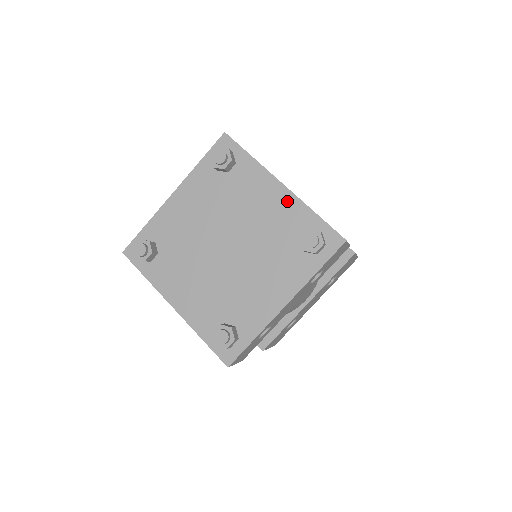
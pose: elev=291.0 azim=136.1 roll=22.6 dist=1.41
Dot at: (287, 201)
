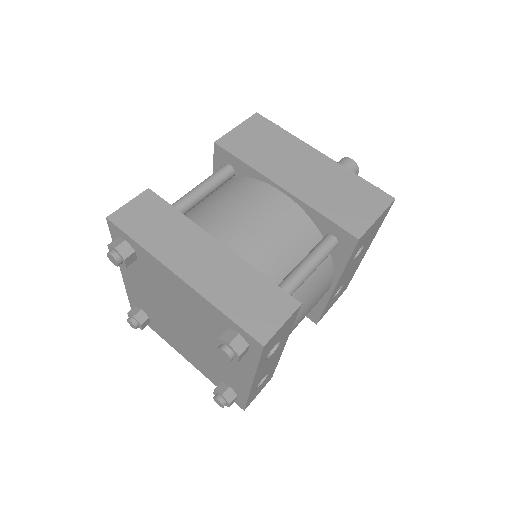
Dot at: (194, 296)
